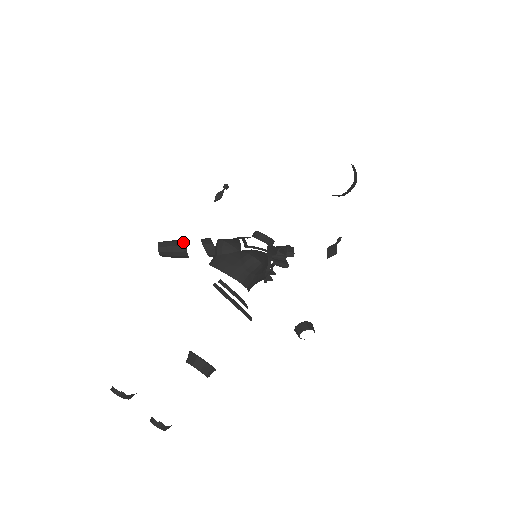
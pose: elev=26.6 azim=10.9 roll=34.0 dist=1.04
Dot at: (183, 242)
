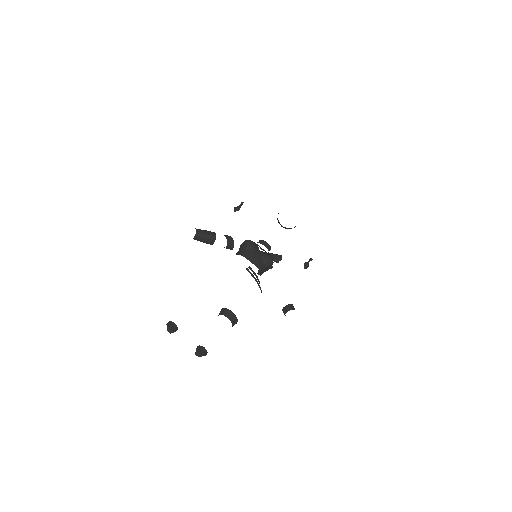
Dot at: (214, 233)
